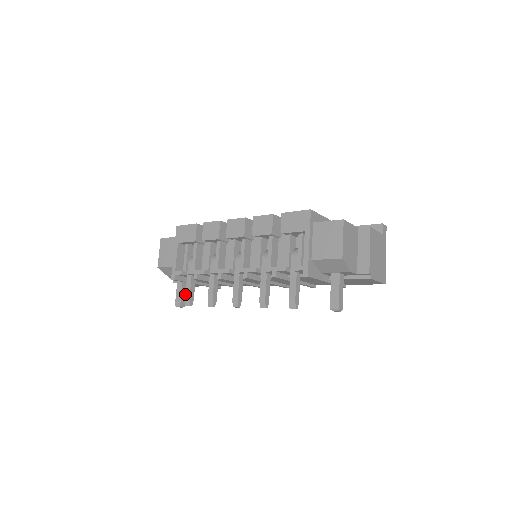
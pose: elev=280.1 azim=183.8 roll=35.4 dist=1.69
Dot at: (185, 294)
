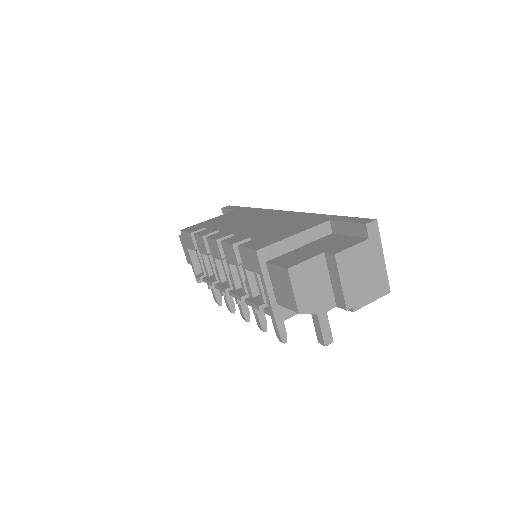
Dot at: occluded
